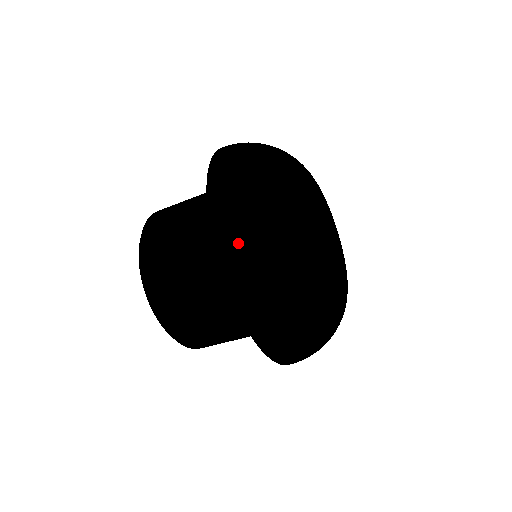
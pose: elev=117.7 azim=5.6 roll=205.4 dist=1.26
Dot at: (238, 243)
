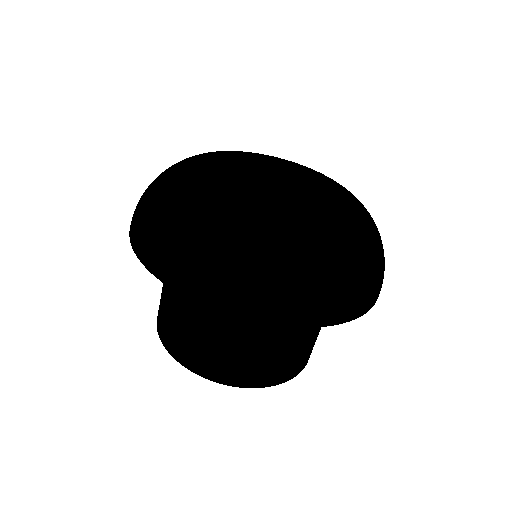
Dot at: (187, 269)
